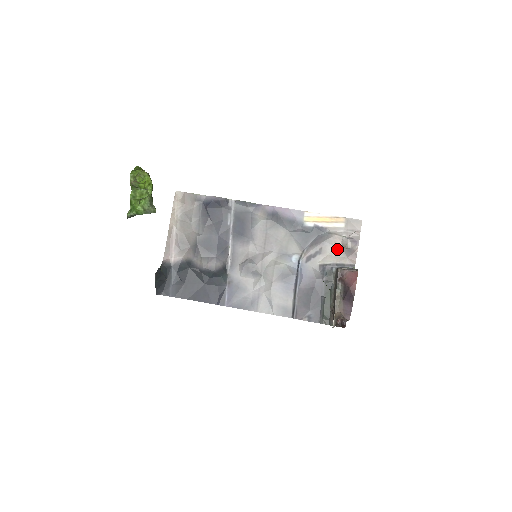
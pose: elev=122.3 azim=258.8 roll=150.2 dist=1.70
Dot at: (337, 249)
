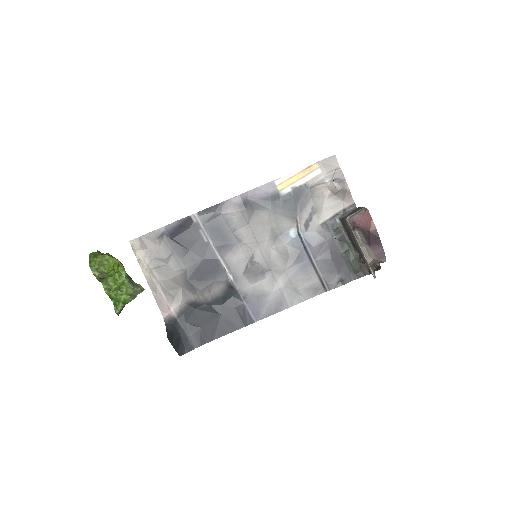
Dot at: (328, 198)
